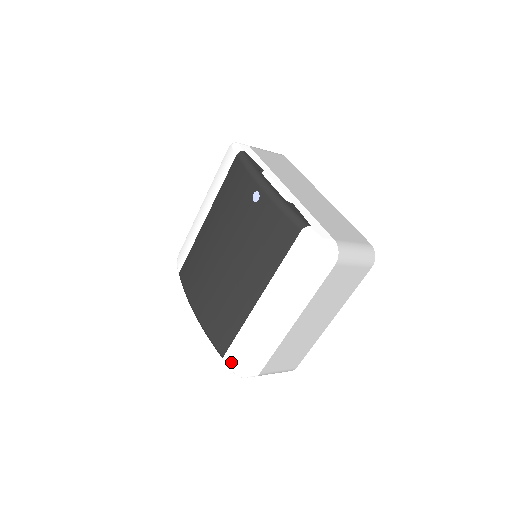
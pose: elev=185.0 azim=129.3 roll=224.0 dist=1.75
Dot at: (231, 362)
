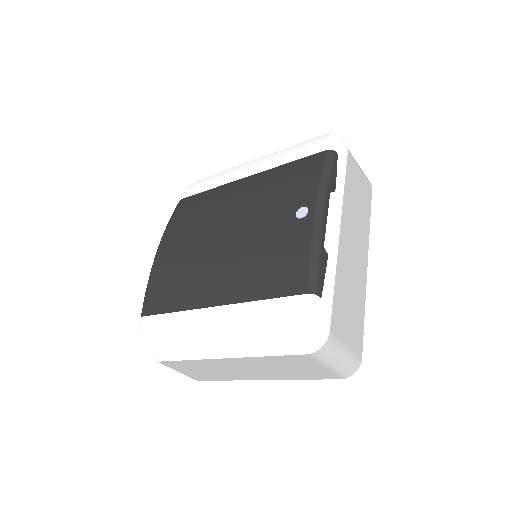
Dot at: (144, 329)
